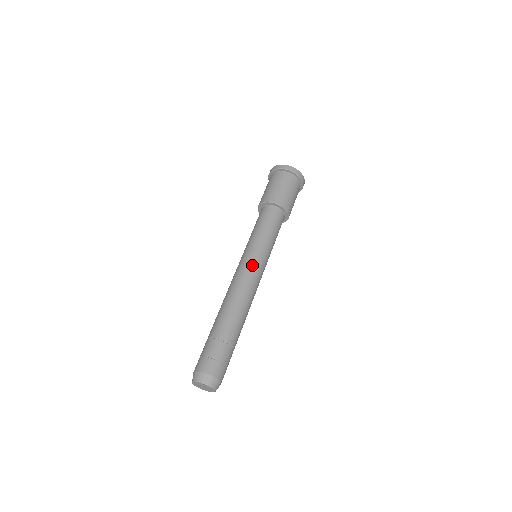
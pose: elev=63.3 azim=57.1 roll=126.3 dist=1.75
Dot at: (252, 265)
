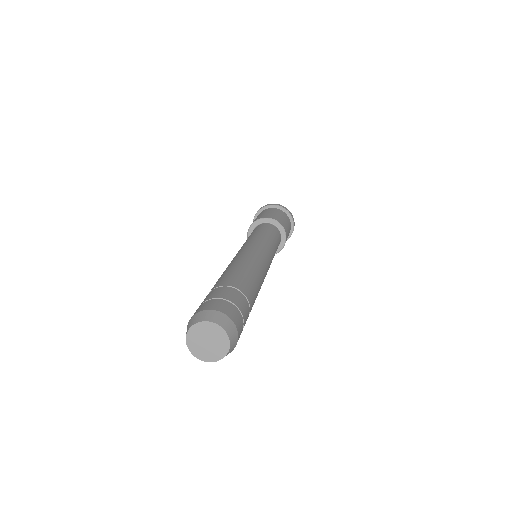
Dot at: (258, 247)
